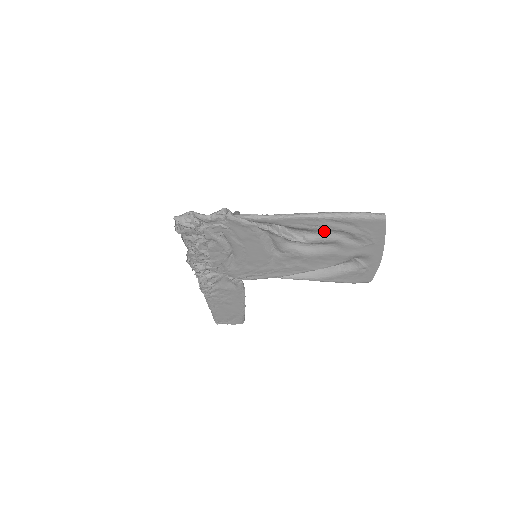
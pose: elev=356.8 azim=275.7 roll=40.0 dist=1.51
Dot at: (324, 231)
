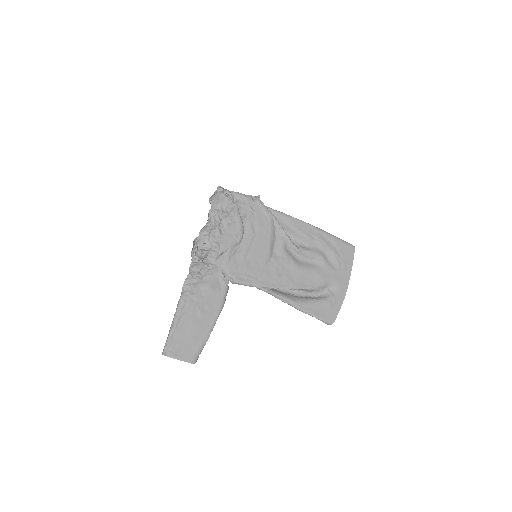
Dot at: (315, 246)
